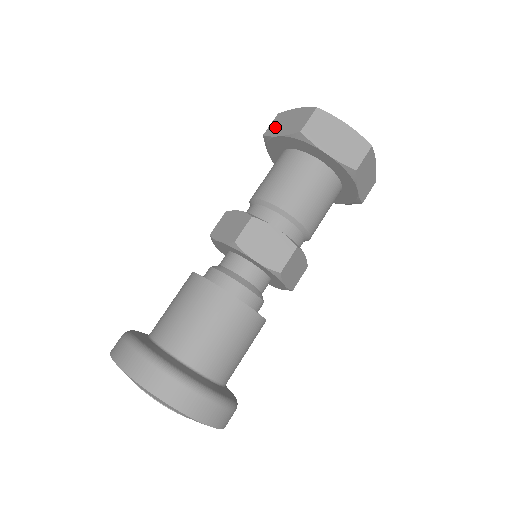
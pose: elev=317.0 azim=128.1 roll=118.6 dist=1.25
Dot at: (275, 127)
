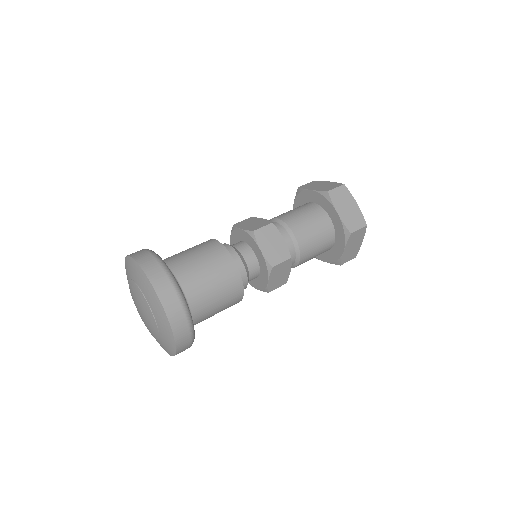
Dot at: (309, 185)
